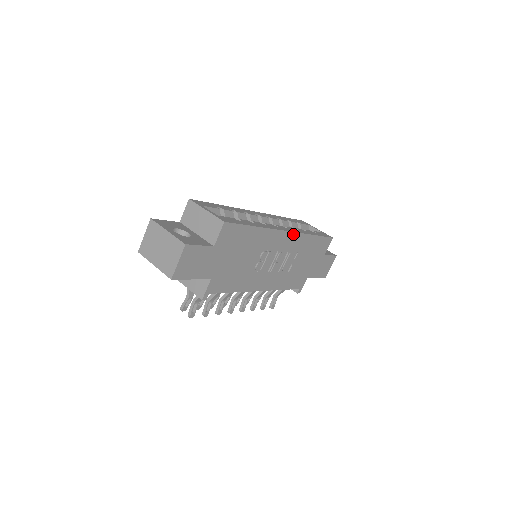
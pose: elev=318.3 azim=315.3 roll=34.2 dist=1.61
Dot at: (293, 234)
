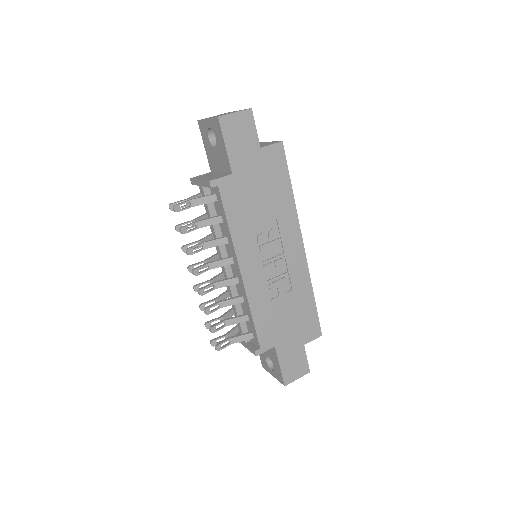
Dot at: (304, 258)
